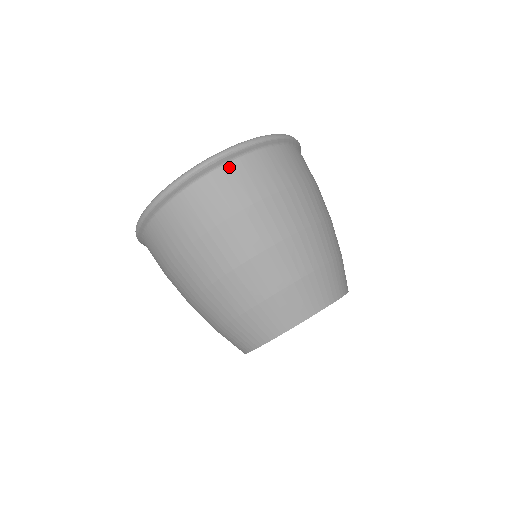
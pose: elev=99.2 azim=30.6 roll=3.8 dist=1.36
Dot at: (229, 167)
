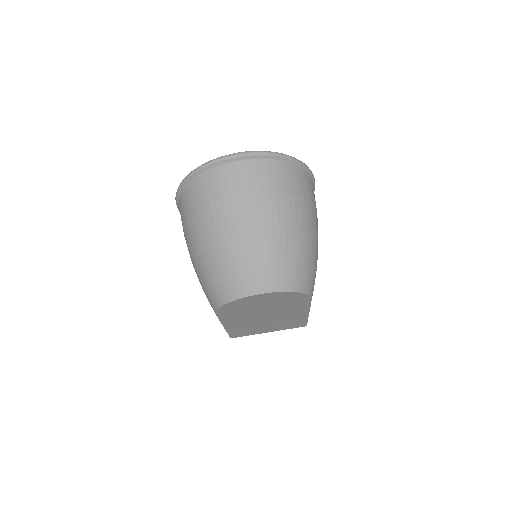
Dot at: (254, 163)
